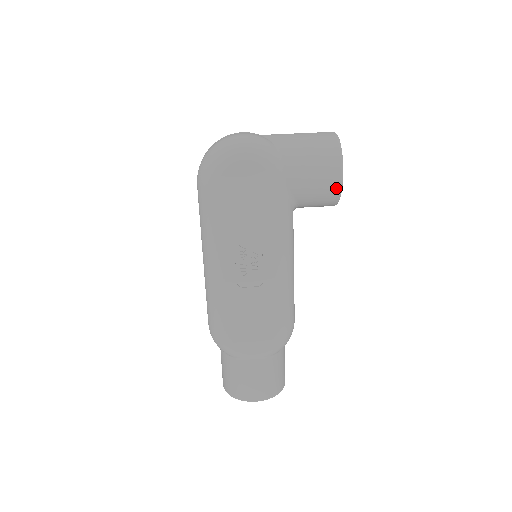
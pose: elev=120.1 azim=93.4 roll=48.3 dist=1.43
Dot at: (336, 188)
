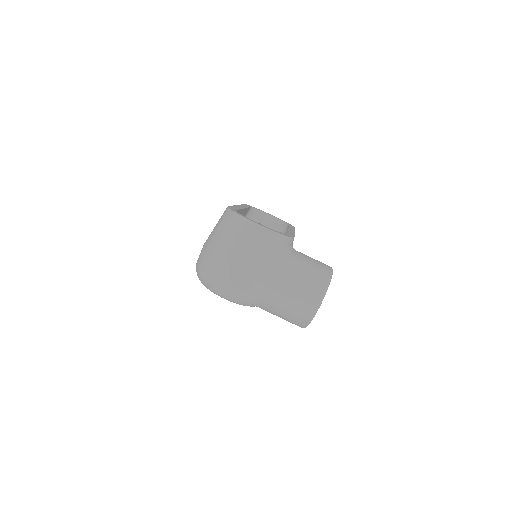
Dot at: occluded
